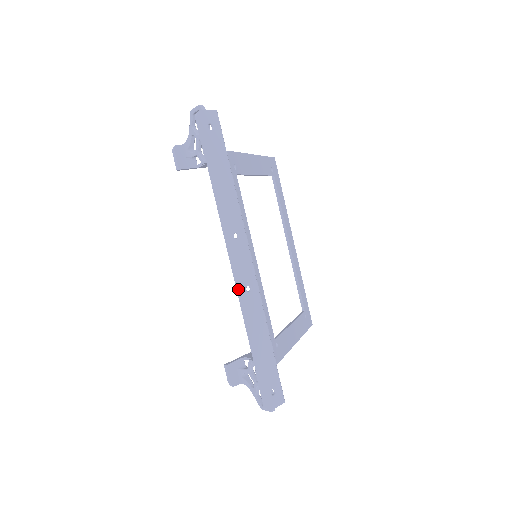
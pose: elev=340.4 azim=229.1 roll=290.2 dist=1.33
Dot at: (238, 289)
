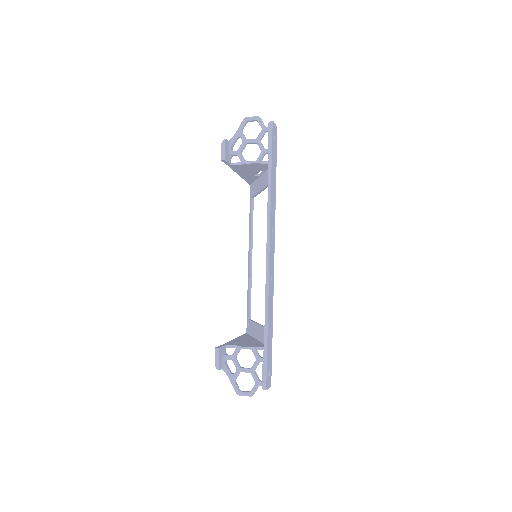
Dot at: (268, 275)
